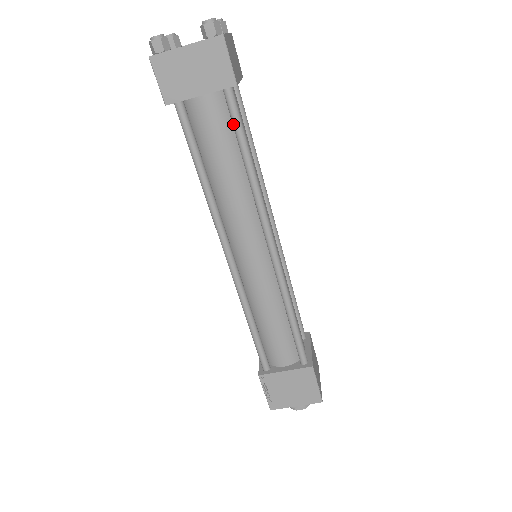
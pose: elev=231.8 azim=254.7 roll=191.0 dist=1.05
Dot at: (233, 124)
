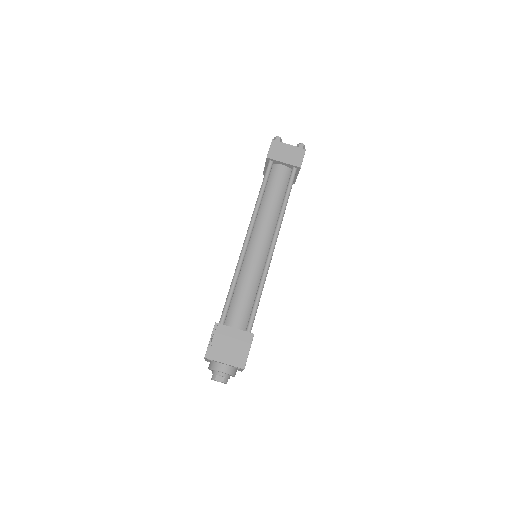
Dot at: (289, 182)
